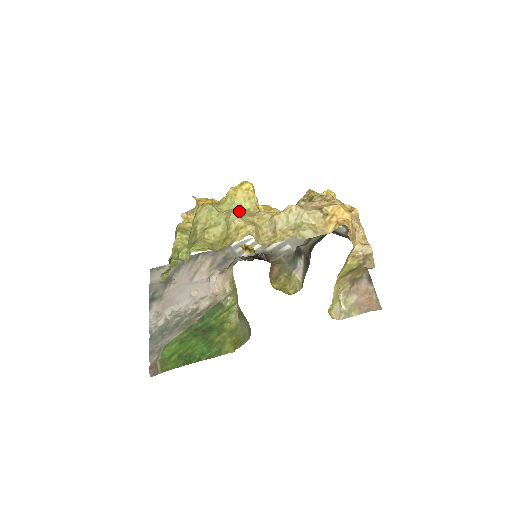
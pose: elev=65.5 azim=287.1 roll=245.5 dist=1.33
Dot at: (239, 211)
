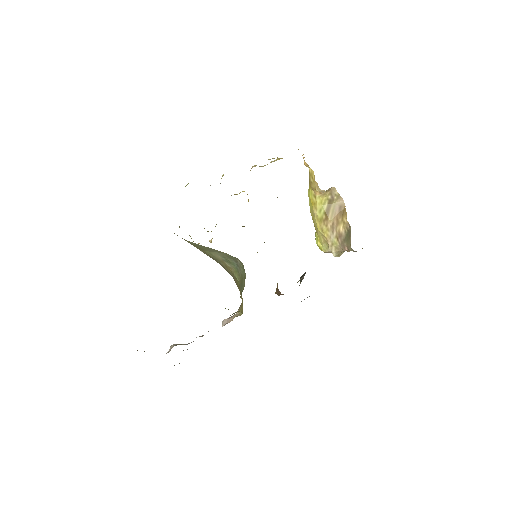
Dot at: occluded
